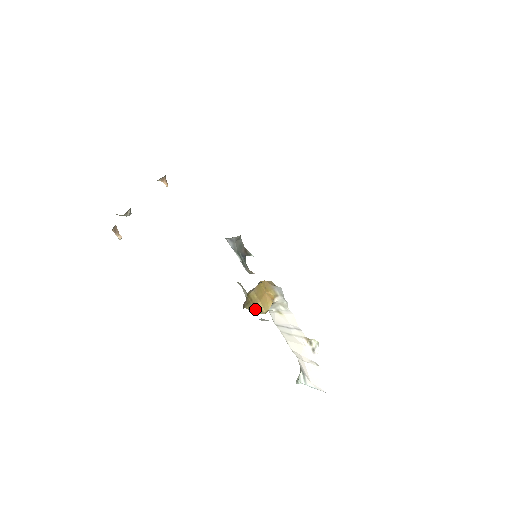
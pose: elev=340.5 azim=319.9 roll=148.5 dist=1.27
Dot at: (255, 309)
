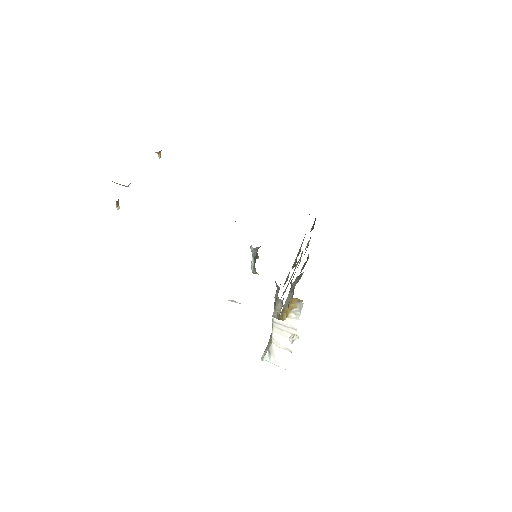
Dot at: (281, 318)
